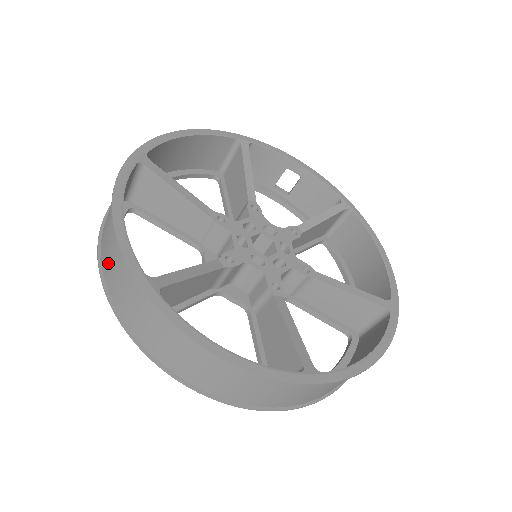
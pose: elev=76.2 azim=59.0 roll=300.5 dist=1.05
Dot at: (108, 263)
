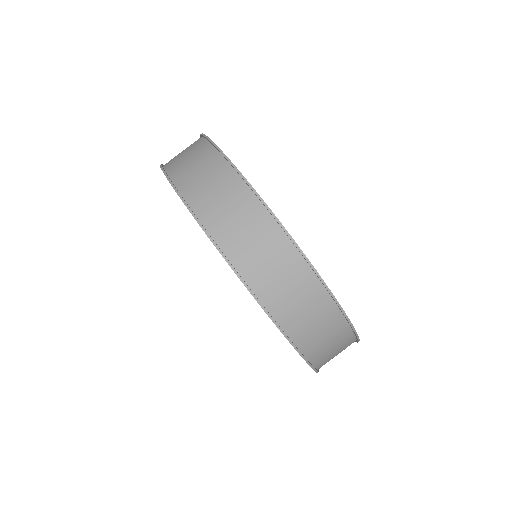
Dot at: (181, 163)
